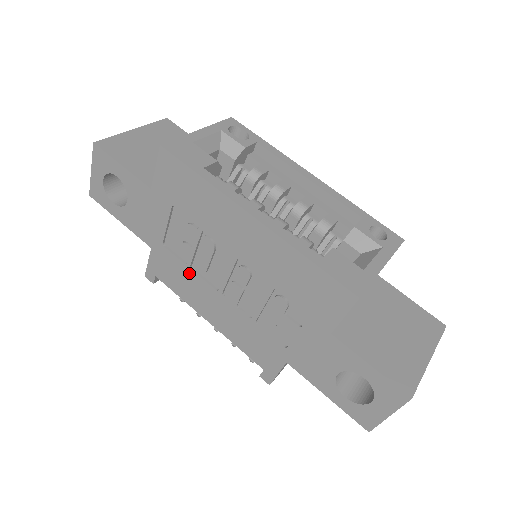
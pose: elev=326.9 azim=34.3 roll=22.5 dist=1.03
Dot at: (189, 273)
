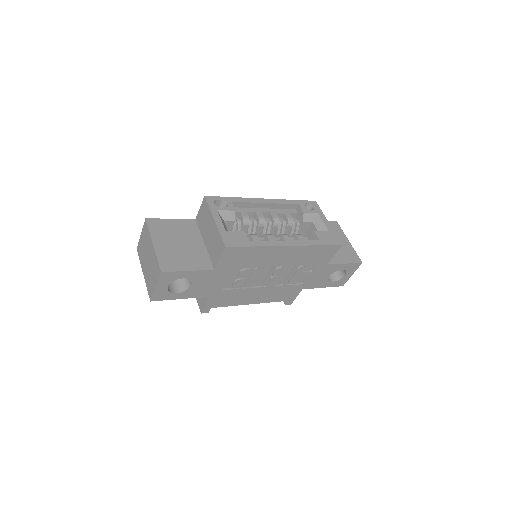
Dot at: (240, 291)
